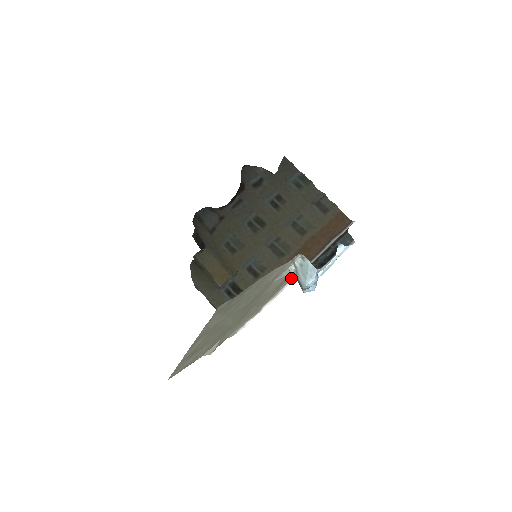
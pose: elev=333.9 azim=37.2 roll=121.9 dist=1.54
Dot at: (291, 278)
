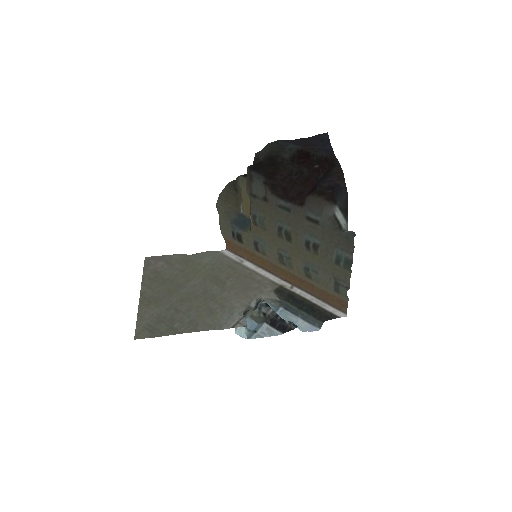
Dot at: (271, 283)
